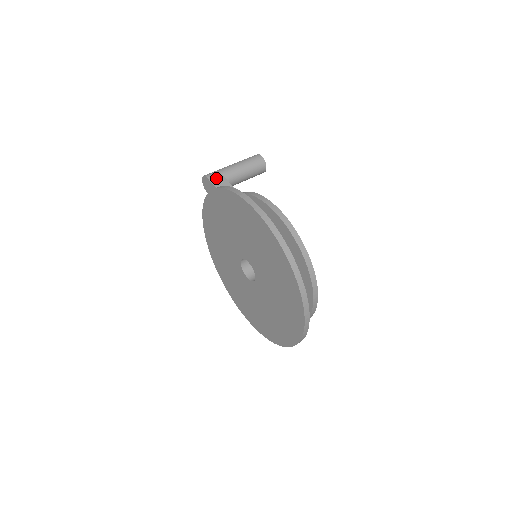
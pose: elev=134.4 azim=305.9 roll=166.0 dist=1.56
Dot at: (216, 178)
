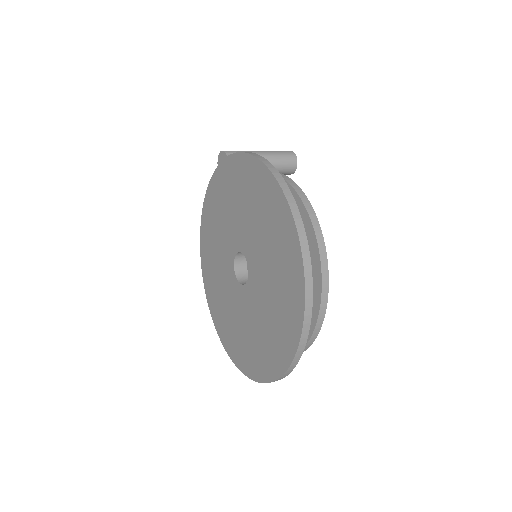
Dot at: occluded
